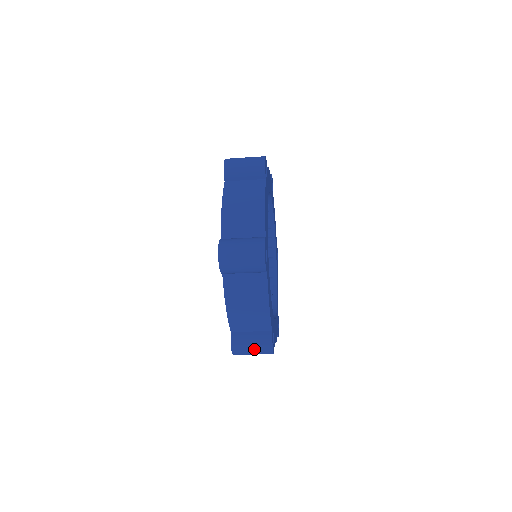
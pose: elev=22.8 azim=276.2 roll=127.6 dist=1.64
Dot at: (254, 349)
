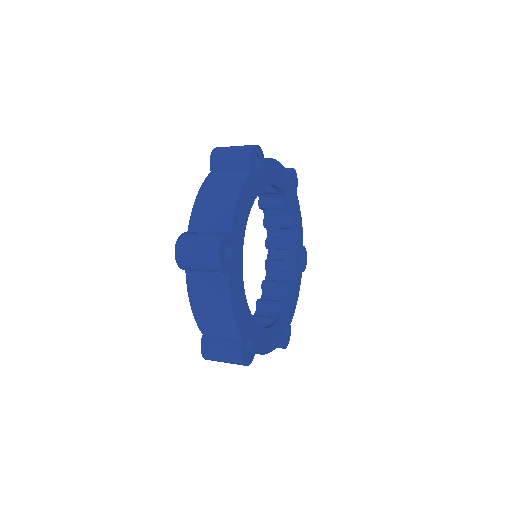
Dot at: (223, 357)
